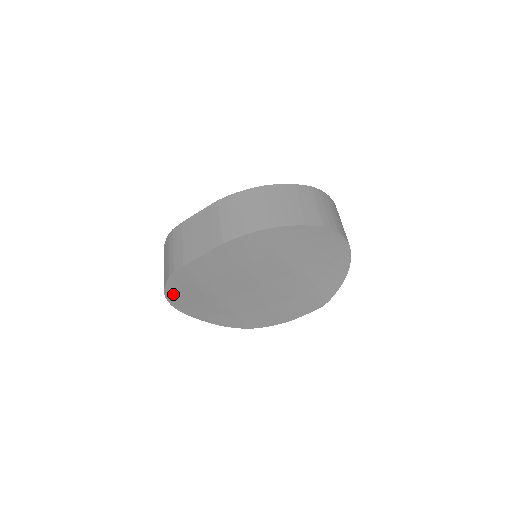
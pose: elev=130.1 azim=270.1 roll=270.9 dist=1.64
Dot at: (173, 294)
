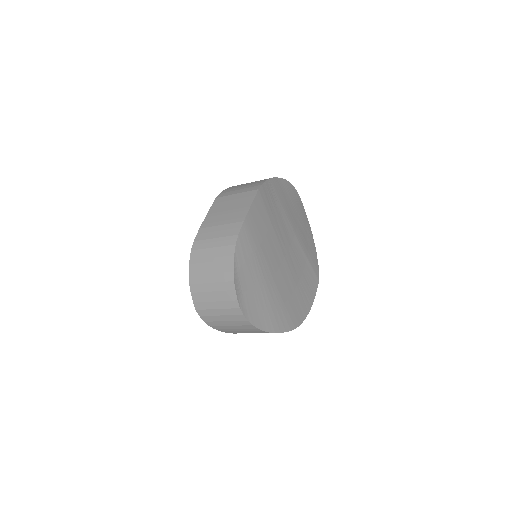
Dot at: (239, 281)
